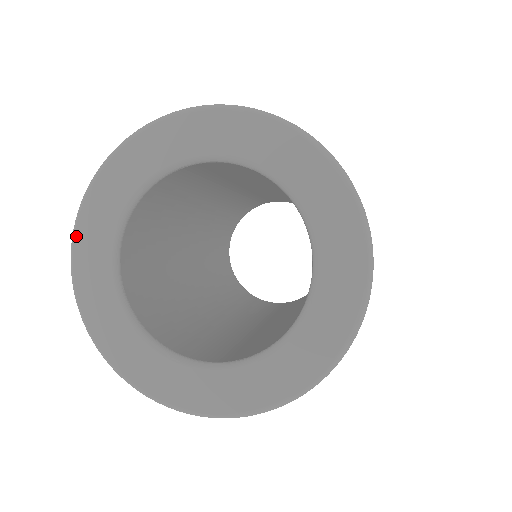
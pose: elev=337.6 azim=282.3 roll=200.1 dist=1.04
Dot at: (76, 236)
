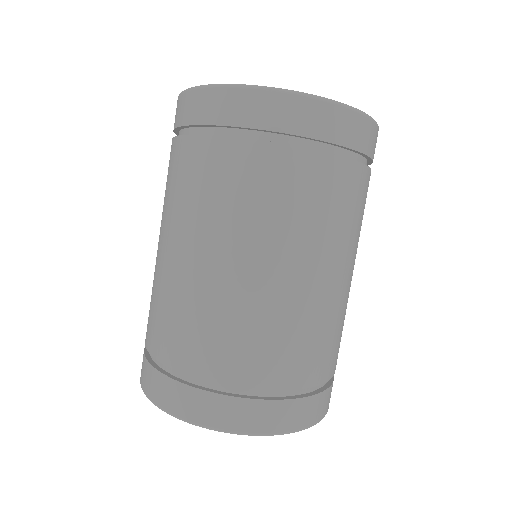
Dot at: occluded
